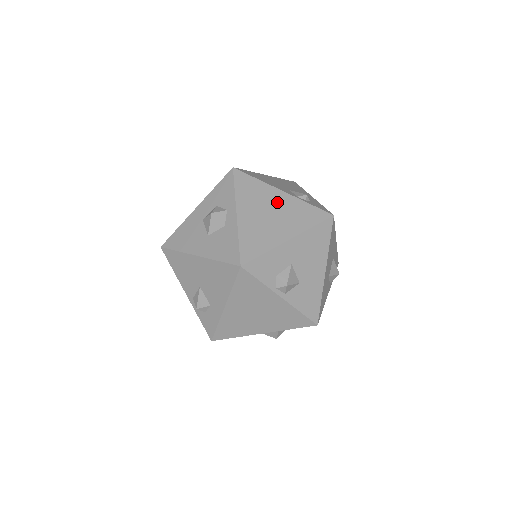
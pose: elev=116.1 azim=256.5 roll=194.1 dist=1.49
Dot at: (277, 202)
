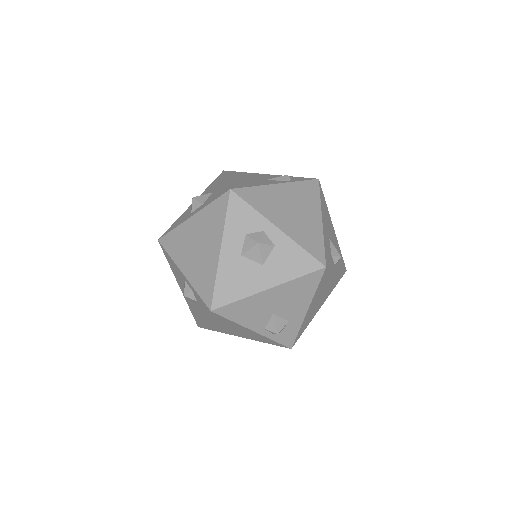
Dot at: (285, 196)
